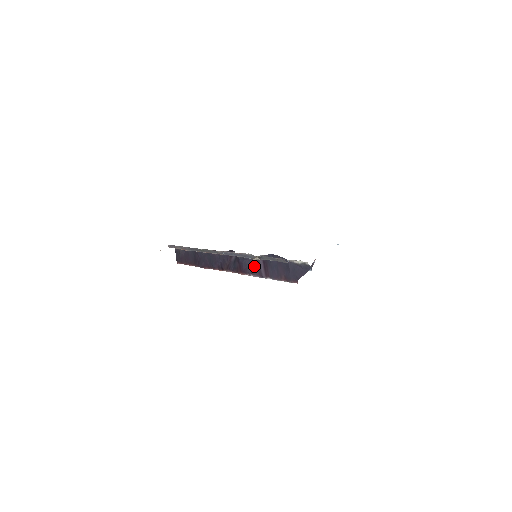
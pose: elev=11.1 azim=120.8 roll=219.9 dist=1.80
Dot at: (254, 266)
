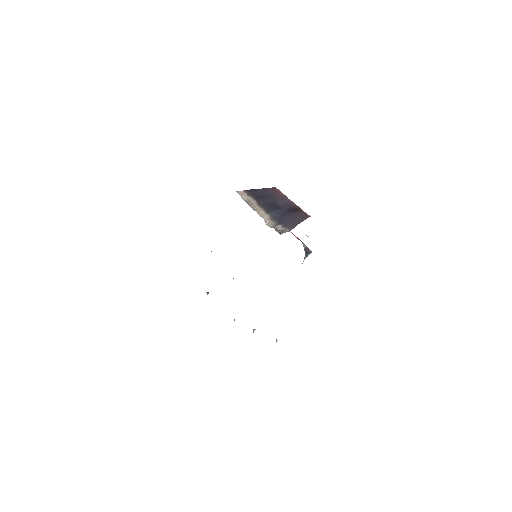
Dot at: occluded
